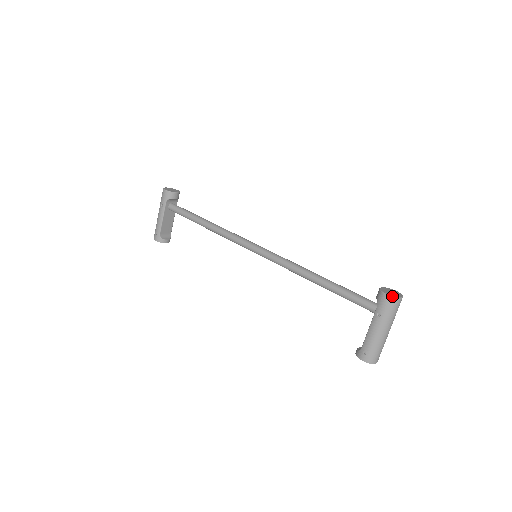
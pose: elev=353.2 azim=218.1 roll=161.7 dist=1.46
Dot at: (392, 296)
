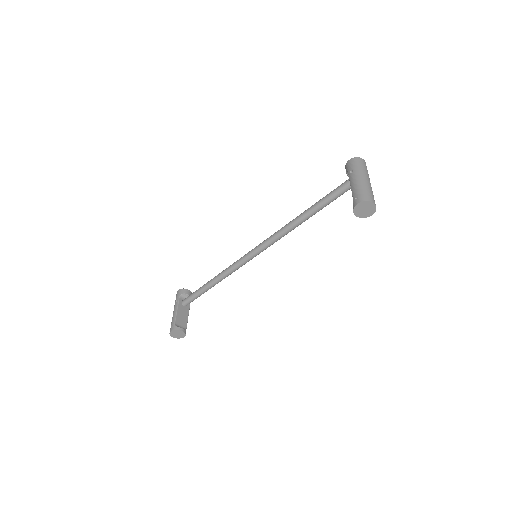
Dot at: (353, 158)
